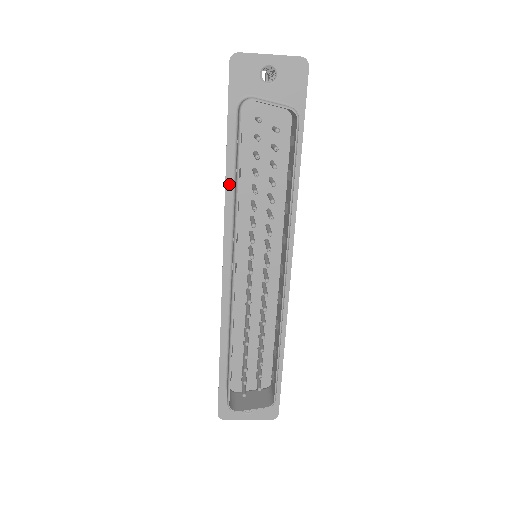
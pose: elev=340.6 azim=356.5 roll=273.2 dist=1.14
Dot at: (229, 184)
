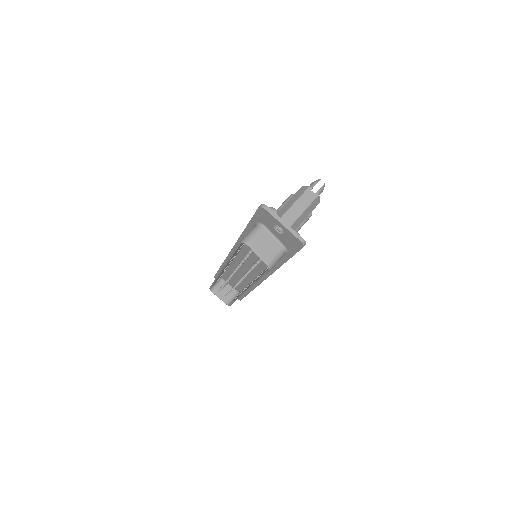
Dot at: (243, 237)
